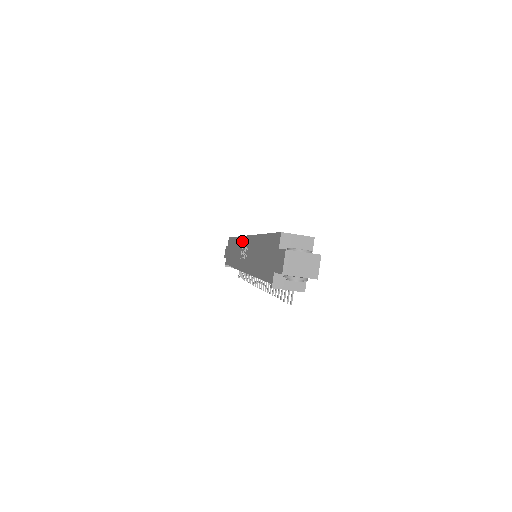
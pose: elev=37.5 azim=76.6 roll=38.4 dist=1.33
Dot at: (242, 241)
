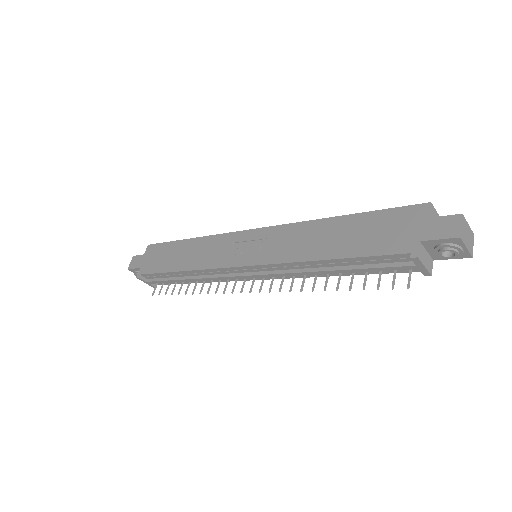
Dot at: (232, 237)
